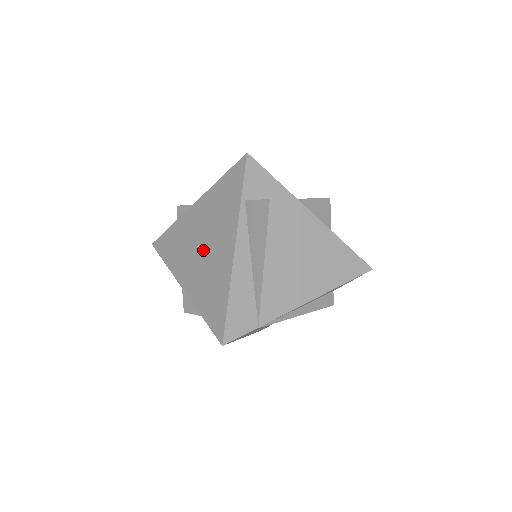
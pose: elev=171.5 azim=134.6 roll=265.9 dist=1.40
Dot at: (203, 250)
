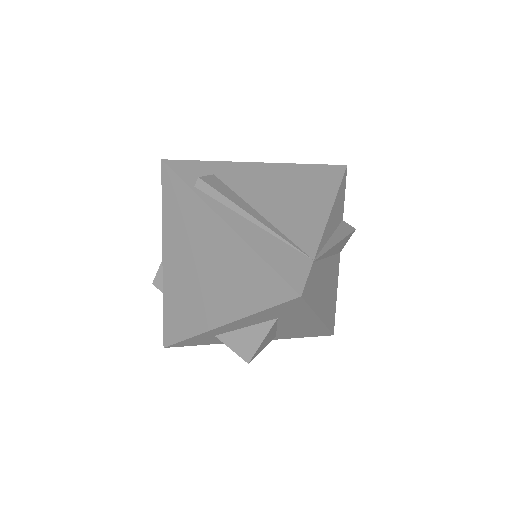
Dot at: (204, 269)
